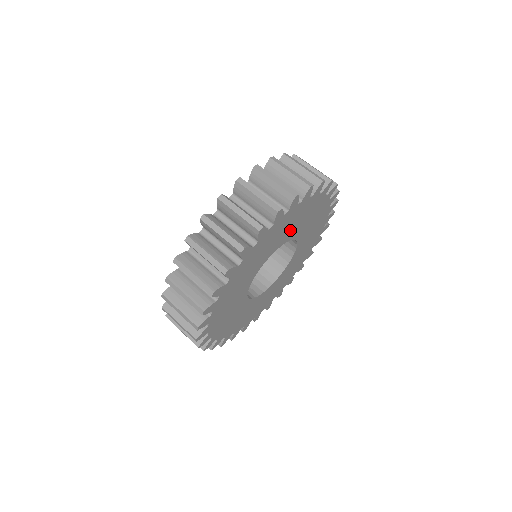
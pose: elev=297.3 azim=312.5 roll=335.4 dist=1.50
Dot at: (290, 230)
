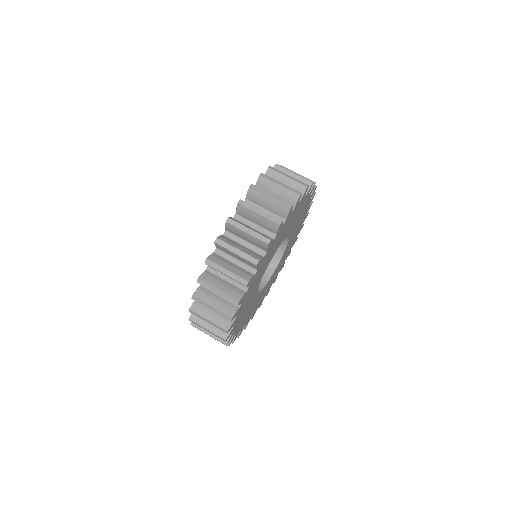
Dot at: (296, 223)
